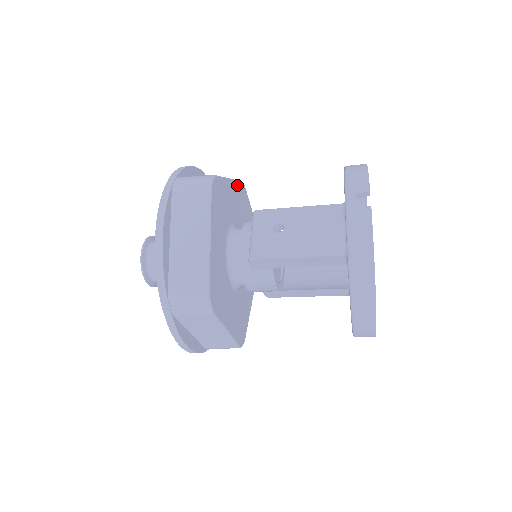
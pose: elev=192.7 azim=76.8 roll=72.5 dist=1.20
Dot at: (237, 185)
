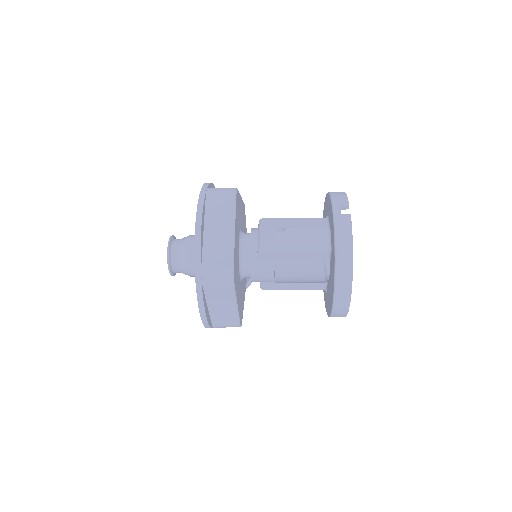
Dot at: occluded
